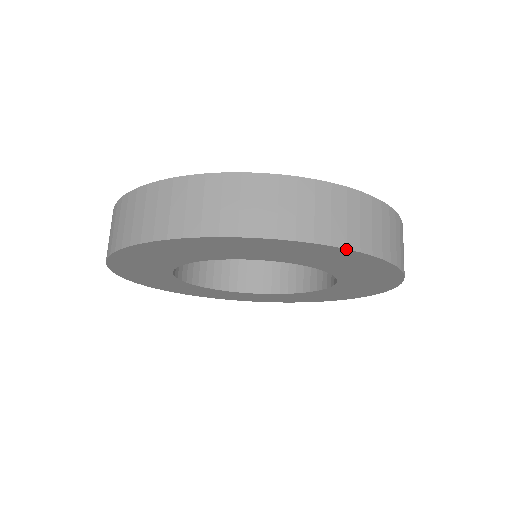
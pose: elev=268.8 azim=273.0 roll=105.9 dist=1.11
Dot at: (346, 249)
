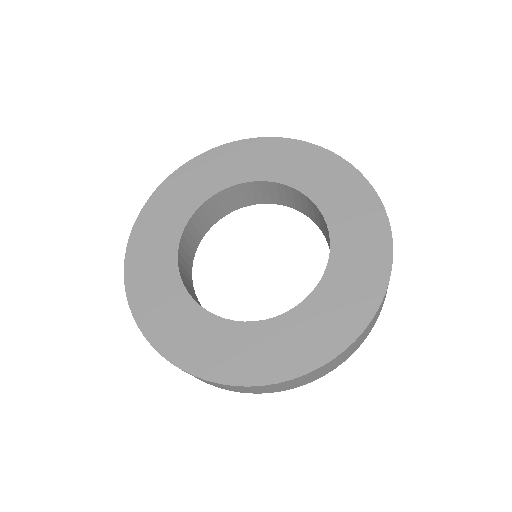
Dot at: (344, 361)
